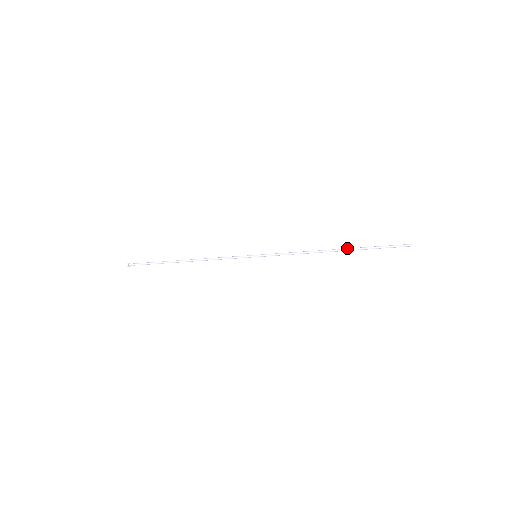
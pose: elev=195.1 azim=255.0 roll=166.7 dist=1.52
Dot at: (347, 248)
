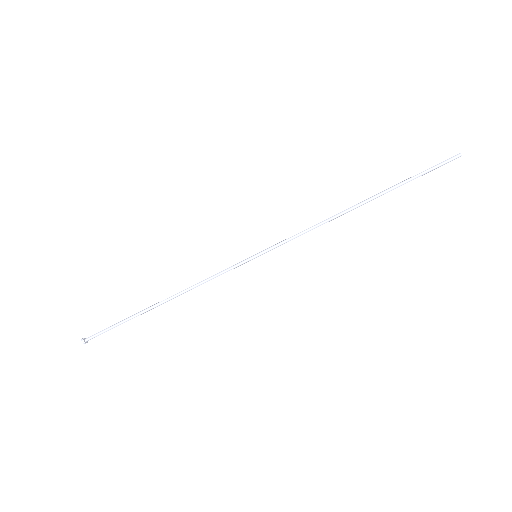
Dot at: (375, 195)
